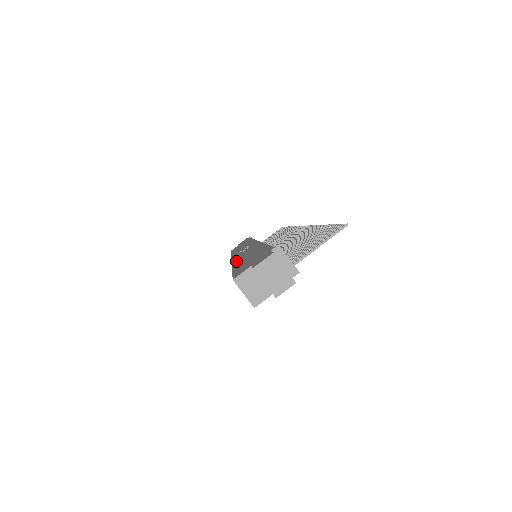
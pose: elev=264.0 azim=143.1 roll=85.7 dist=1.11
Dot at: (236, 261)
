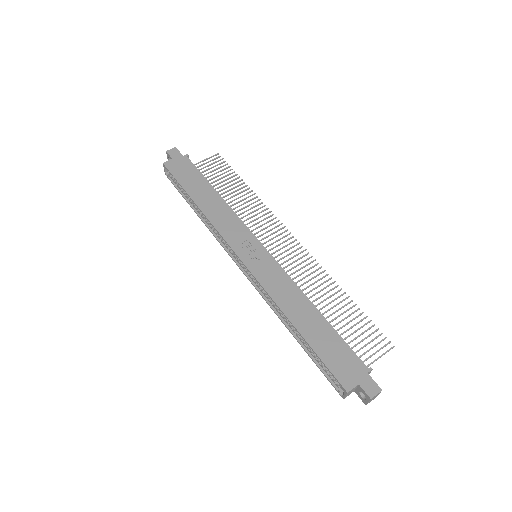
Dot at: (281, 303)
